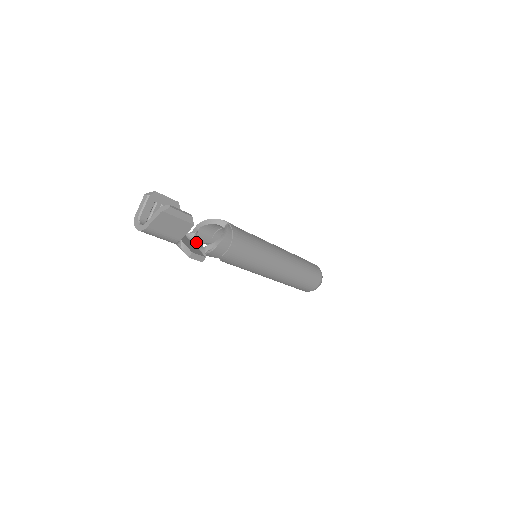
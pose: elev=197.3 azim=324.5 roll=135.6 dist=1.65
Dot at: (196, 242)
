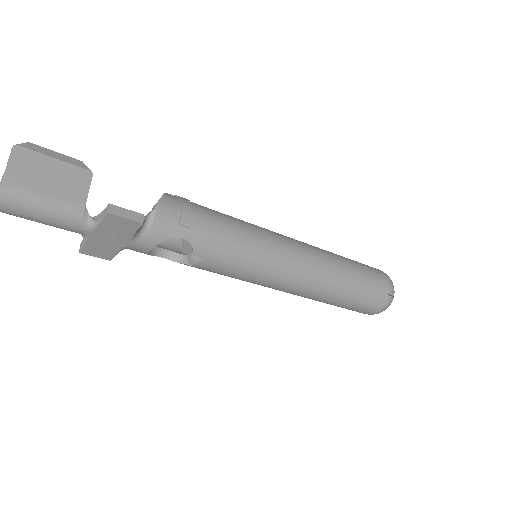
Dot at: occluded
